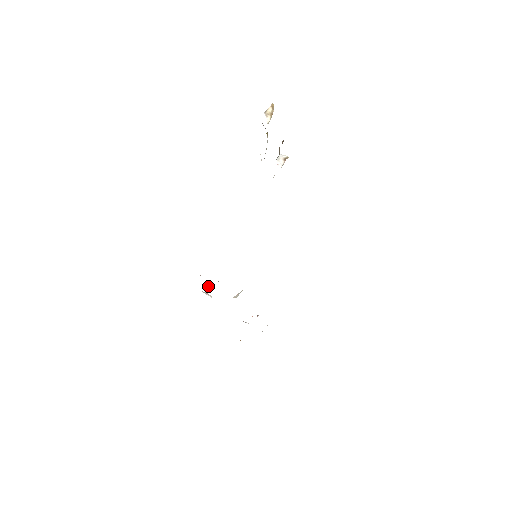
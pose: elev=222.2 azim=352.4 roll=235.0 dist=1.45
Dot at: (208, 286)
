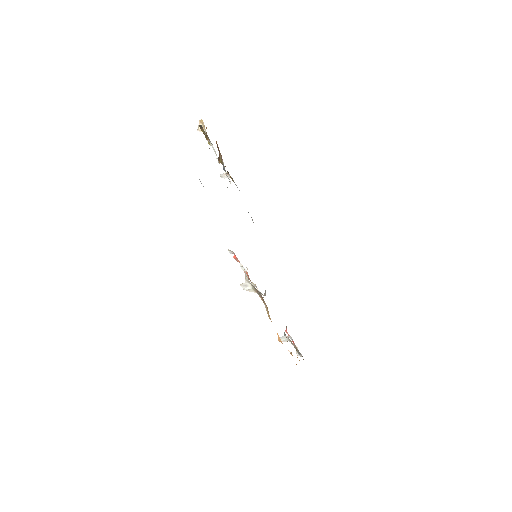
Dot at: occluded
